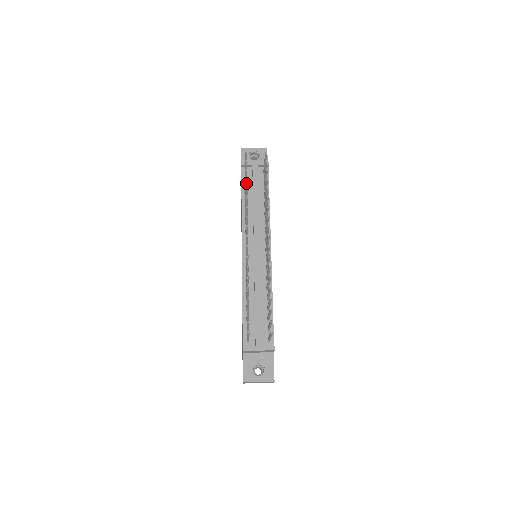
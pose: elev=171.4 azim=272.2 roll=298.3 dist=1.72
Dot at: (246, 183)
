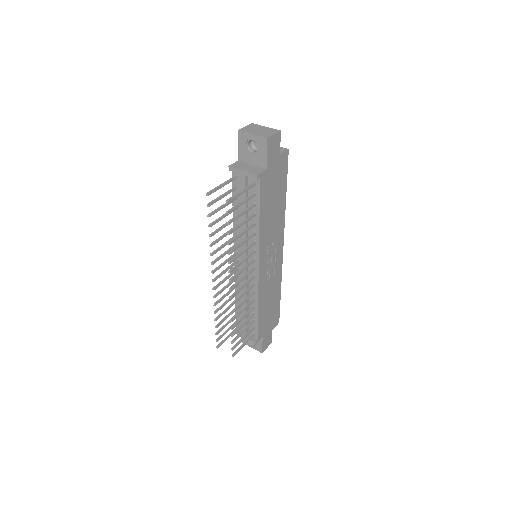
Dot at: (214, 223)
